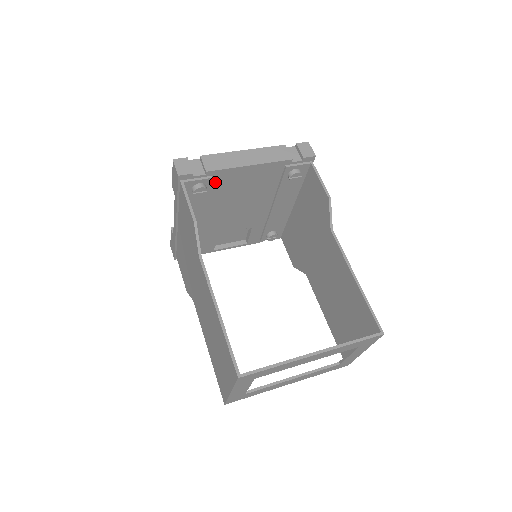
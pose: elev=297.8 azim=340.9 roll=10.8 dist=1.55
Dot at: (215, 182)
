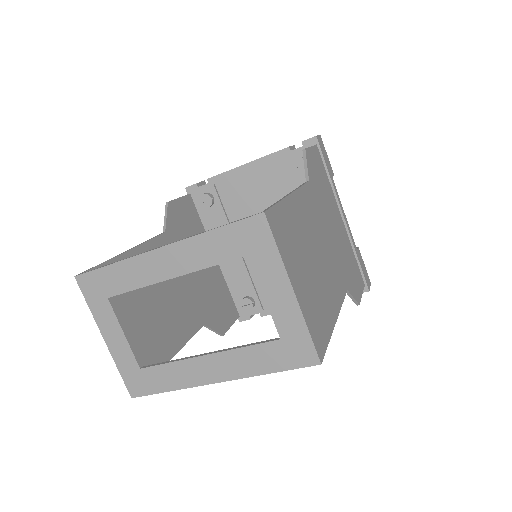
Dot at: (223, 192)
